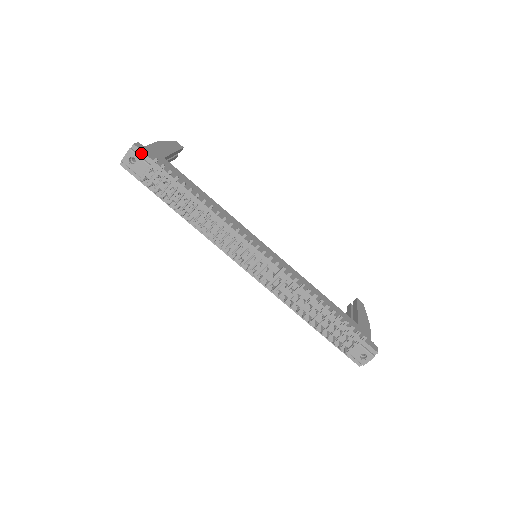
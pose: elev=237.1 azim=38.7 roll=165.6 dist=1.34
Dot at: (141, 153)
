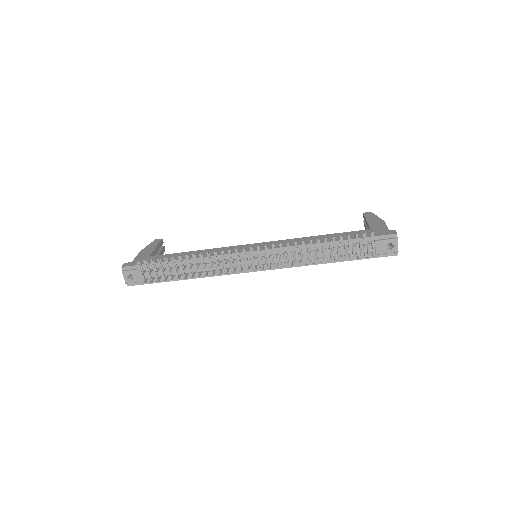
Dot at: (130, 268)
